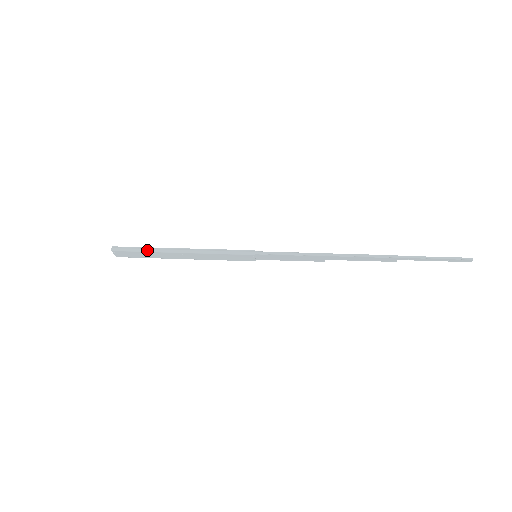
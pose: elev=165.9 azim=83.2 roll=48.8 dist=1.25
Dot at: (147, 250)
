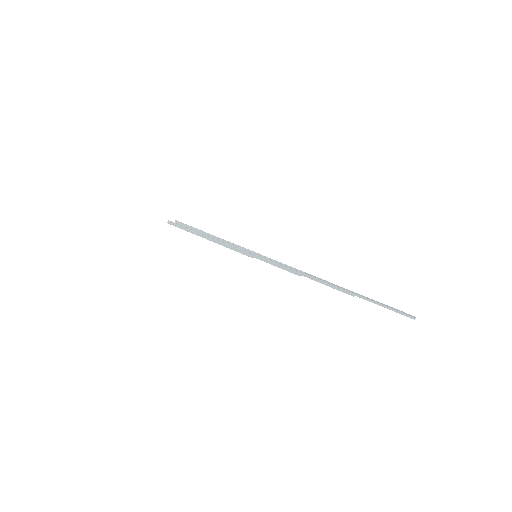
Dot at: (187, 231)
